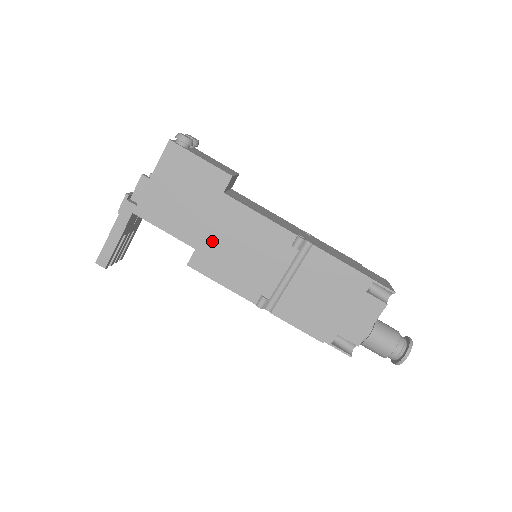
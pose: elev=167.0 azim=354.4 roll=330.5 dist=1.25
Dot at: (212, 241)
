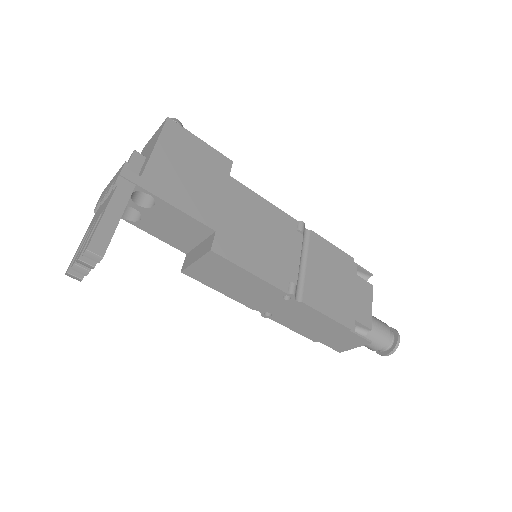
Dot at: (230, 223)
